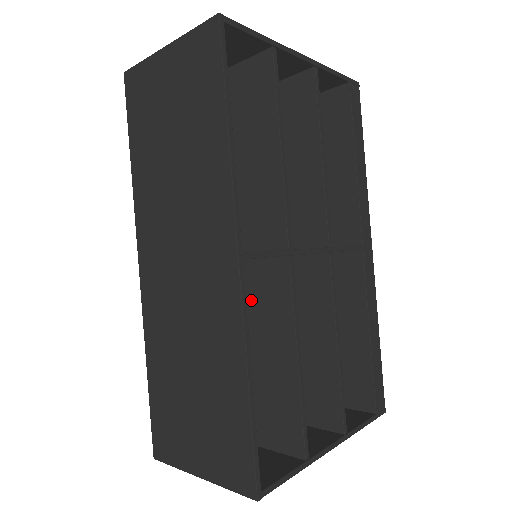
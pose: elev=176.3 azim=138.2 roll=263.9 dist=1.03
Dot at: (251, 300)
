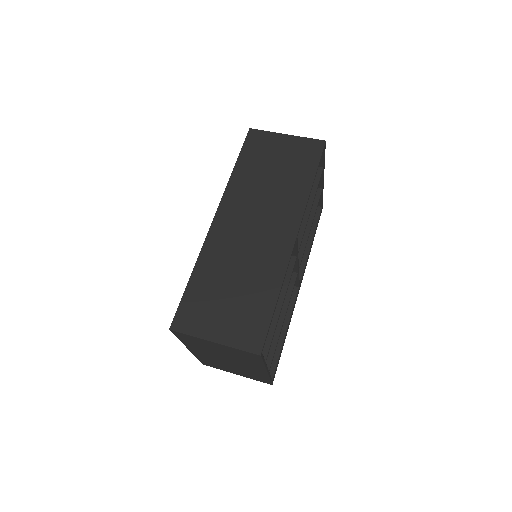
Dot at: occluded
